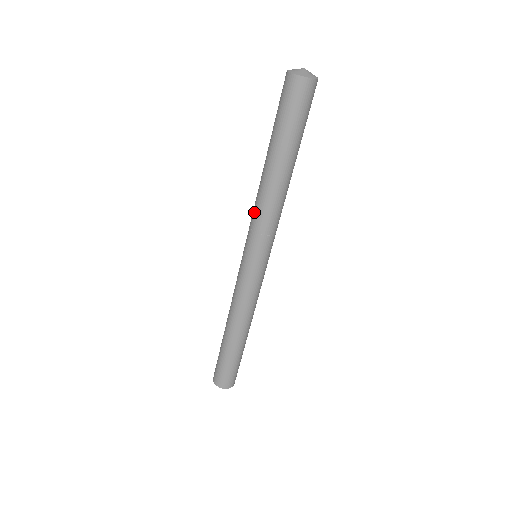
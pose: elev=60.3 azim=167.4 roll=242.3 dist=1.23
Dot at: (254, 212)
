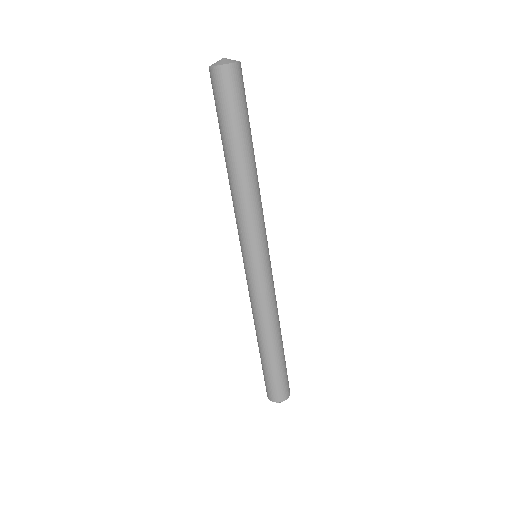
Dot at: (234, 212)
